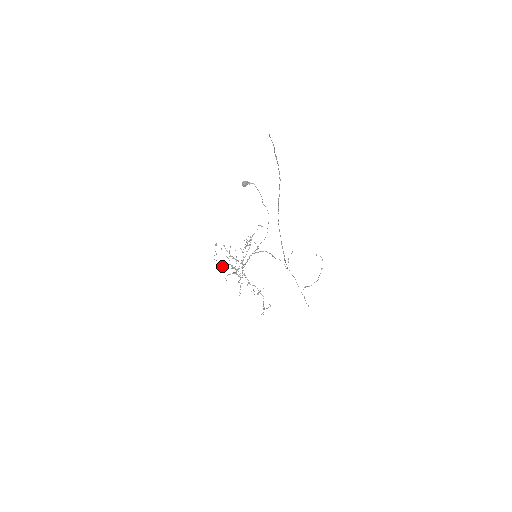
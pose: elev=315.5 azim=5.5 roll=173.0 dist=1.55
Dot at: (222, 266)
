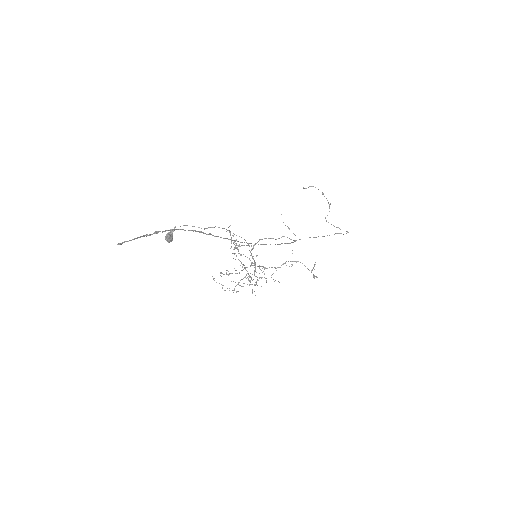
Dot at: occluded
